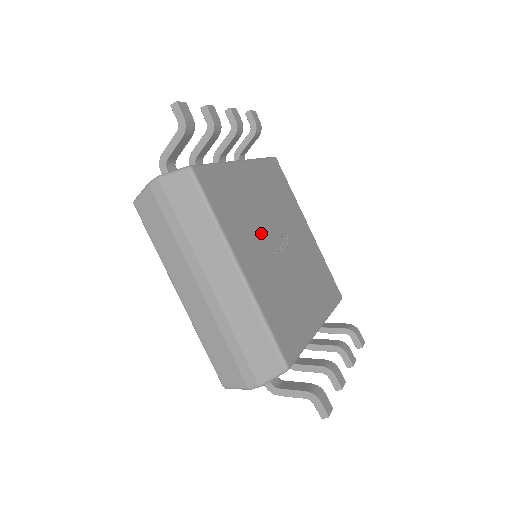
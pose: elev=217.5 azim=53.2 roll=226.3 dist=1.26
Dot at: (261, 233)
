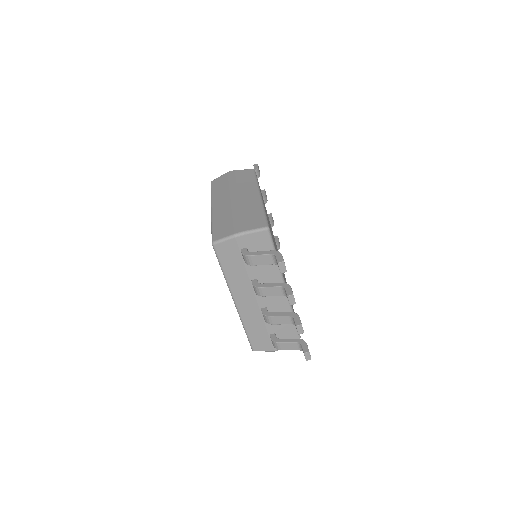
Dot at: occluded
